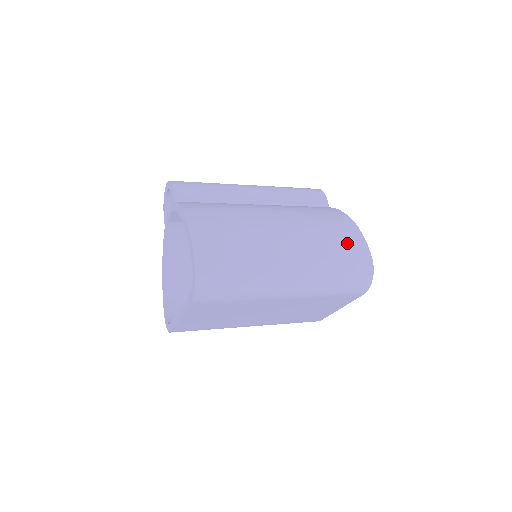
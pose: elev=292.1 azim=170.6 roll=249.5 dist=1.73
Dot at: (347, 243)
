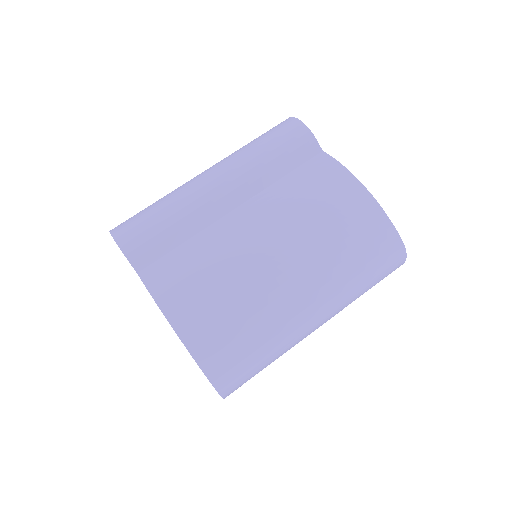
Dot at: (367, 238)
